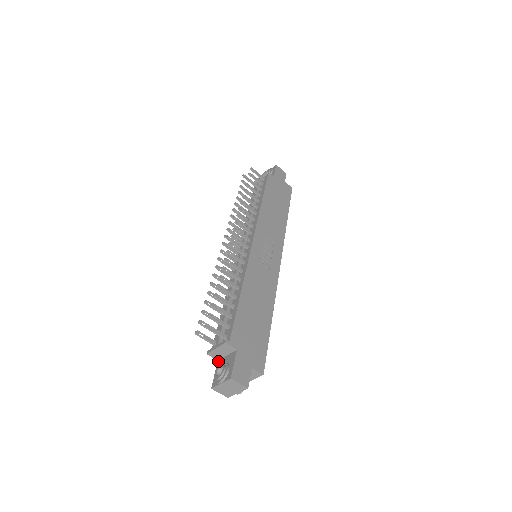
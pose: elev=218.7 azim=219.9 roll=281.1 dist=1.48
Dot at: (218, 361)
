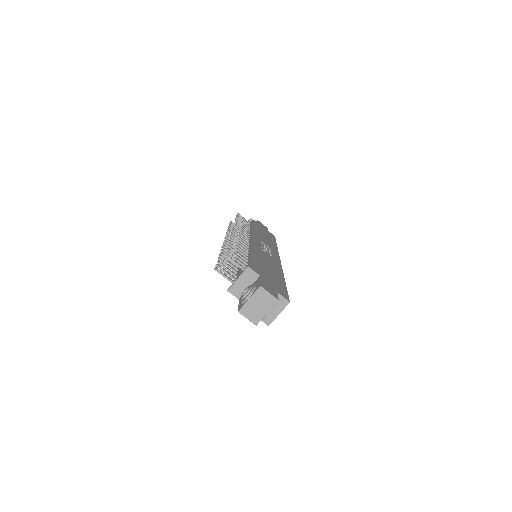
Dot at: occluded
